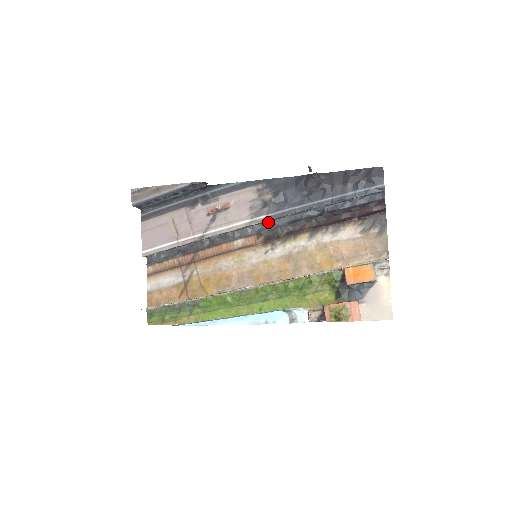
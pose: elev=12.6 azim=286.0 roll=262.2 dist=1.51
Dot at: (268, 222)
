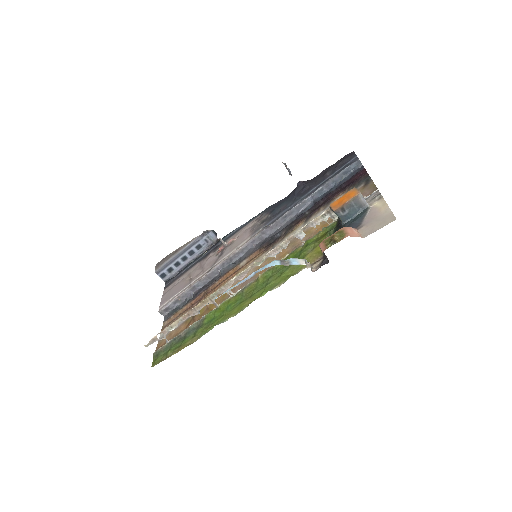
Dot at: (268, 236)
